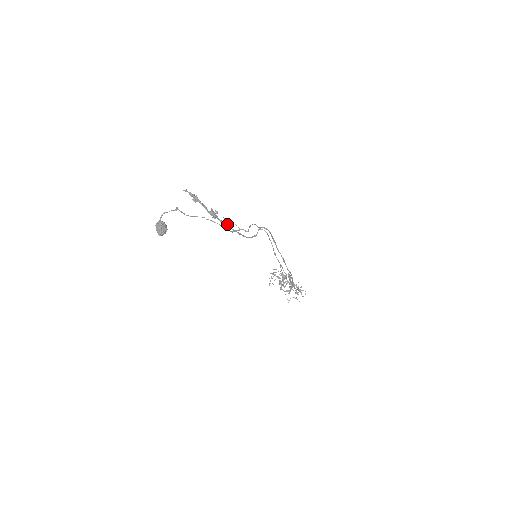
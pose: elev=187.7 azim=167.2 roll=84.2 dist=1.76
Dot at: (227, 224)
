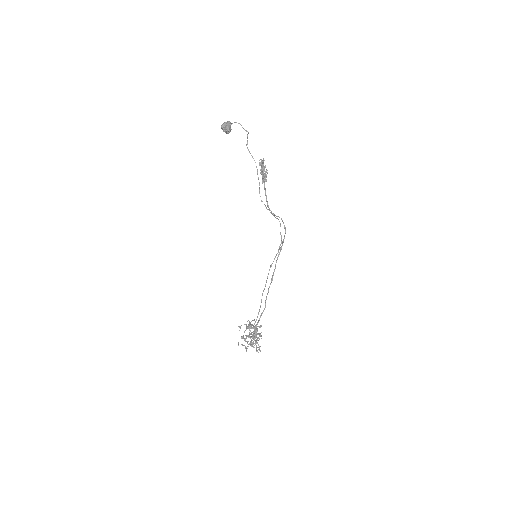
Dot at: (265, 177)
